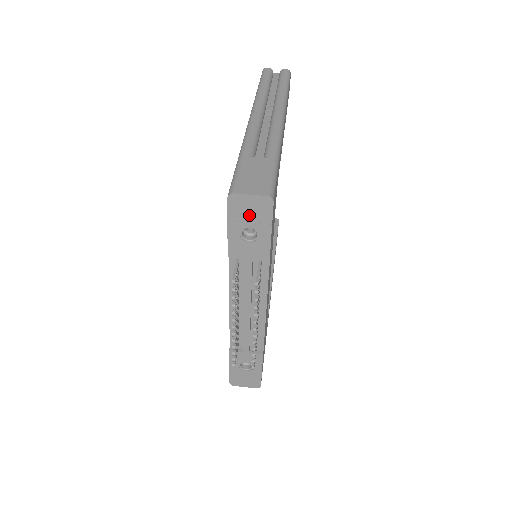
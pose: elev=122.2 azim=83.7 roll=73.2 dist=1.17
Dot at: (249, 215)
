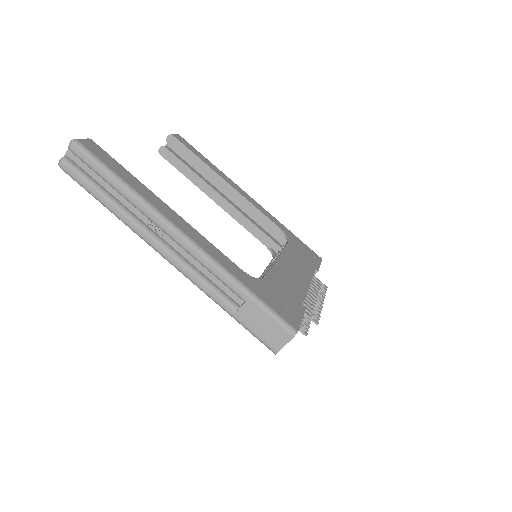
Dot at: occluded
